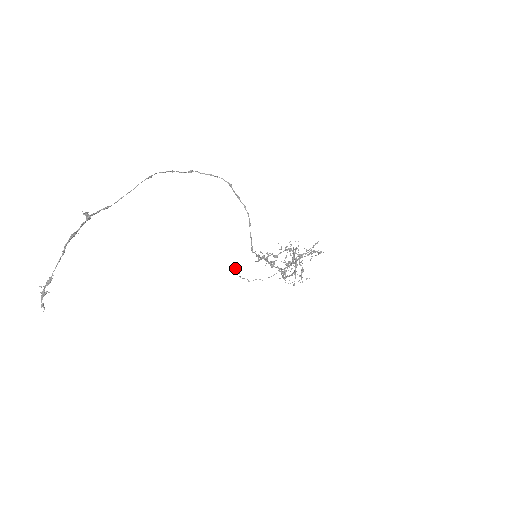
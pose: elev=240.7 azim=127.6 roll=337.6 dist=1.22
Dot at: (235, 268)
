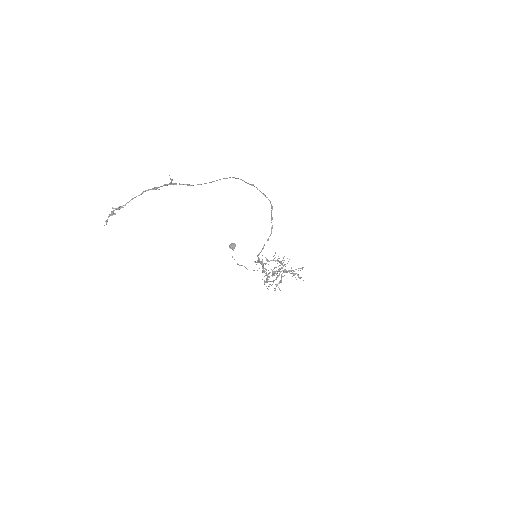
Dot at: (232, 247)
